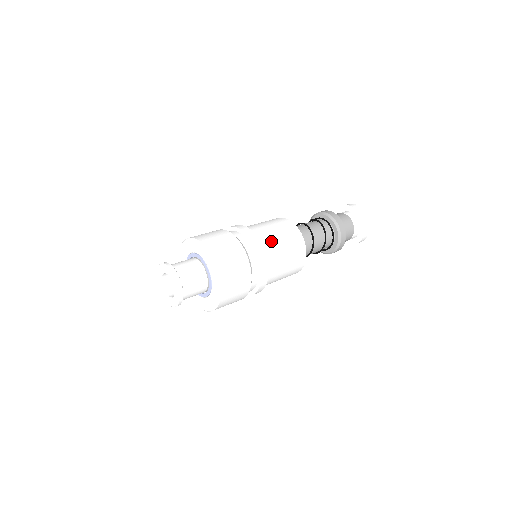
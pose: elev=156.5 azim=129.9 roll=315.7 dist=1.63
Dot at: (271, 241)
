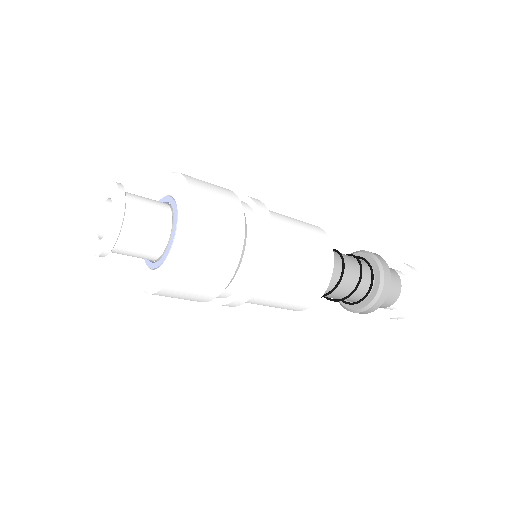
Dot at: (279, 216)
